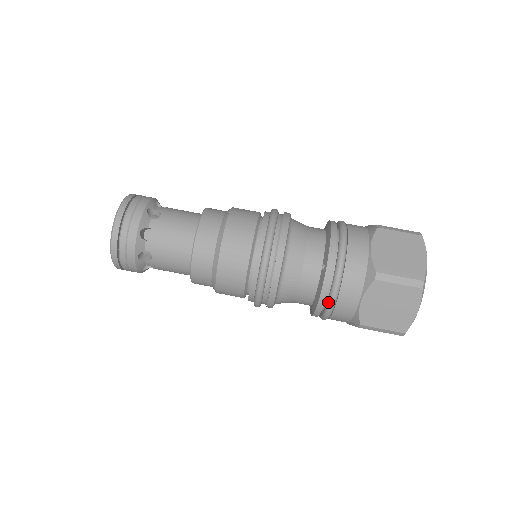
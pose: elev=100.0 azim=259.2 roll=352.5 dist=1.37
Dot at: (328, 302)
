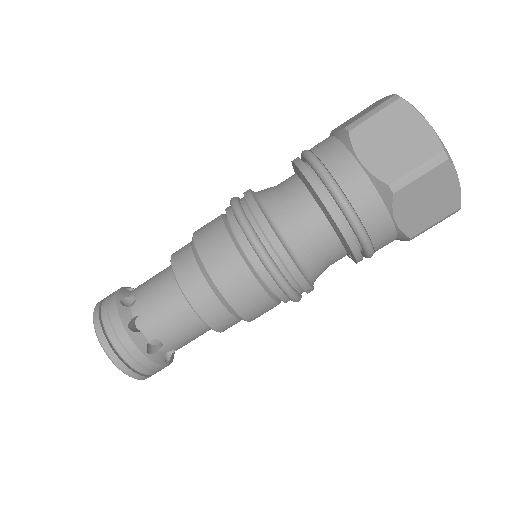
Dot at: occluded
